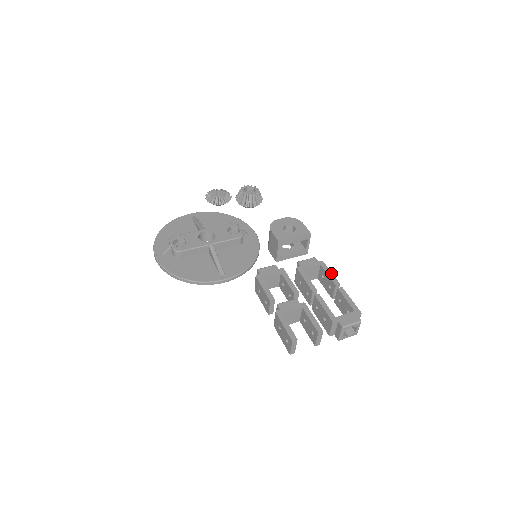
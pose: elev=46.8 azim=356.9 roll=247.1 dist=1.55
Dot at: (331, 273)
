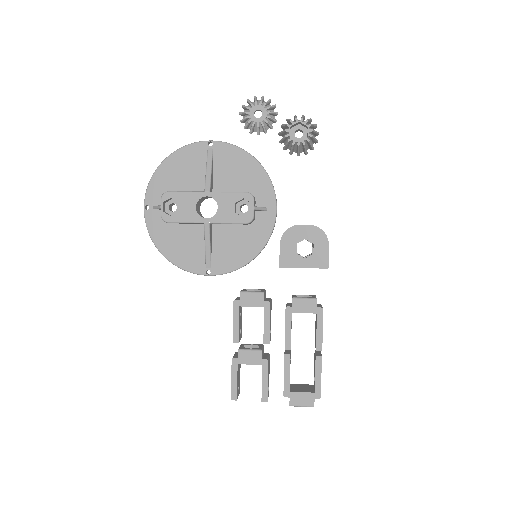
Dot at: (321, 331)
